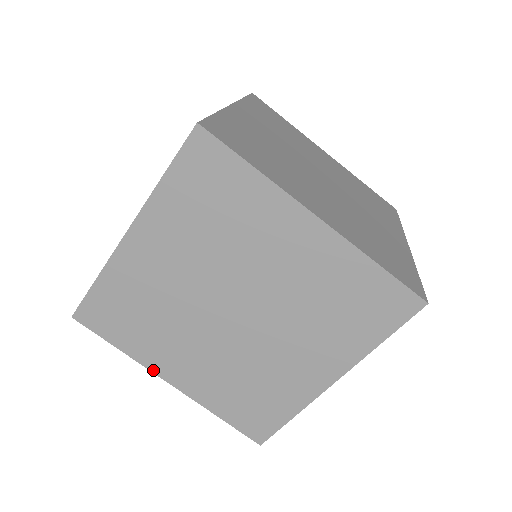
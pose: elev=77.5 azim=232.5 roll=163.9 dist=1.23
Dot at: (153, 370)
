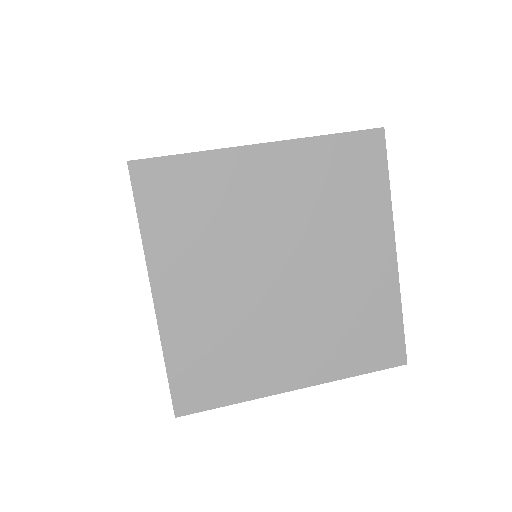
Dot at: (275, 392)
